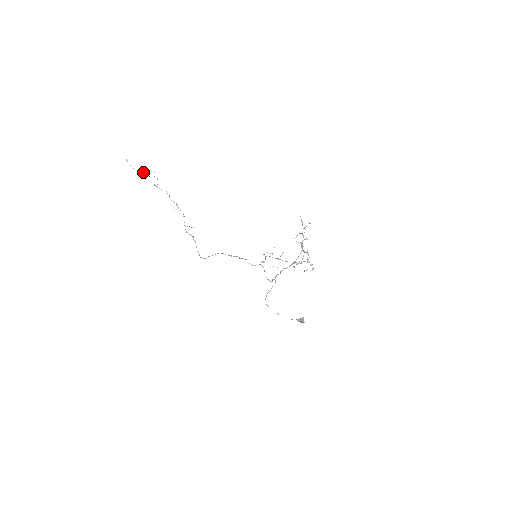
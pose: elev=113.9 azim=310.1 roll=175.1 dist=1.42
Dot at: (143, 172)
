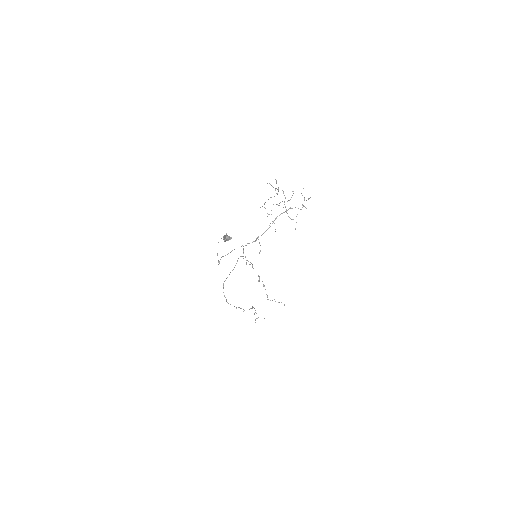
Dot at: occluded
